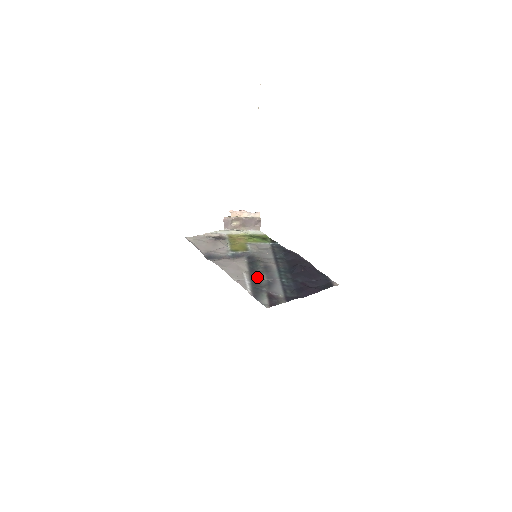
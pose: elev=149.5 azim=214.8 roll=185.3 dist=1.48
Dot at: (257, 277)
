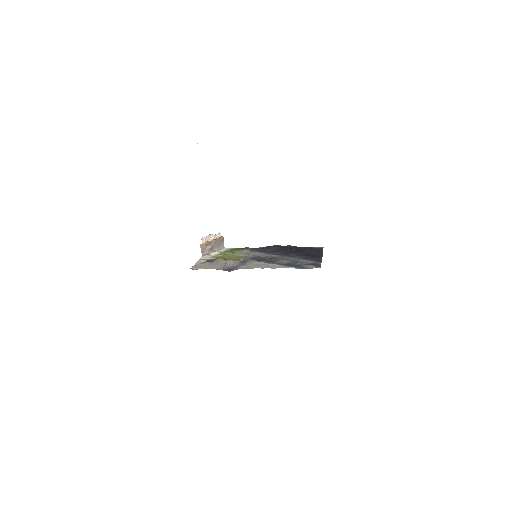
Dot at: (281, 262)
